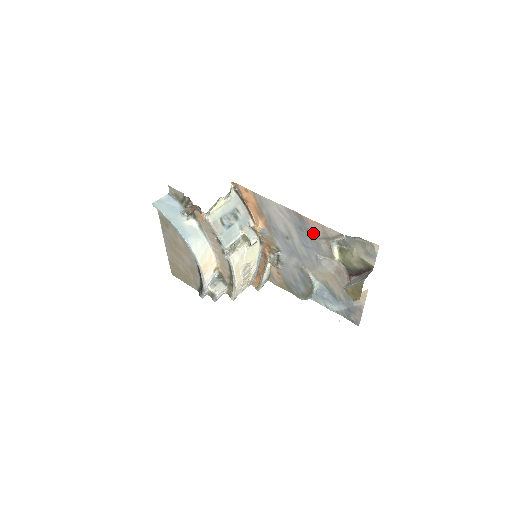
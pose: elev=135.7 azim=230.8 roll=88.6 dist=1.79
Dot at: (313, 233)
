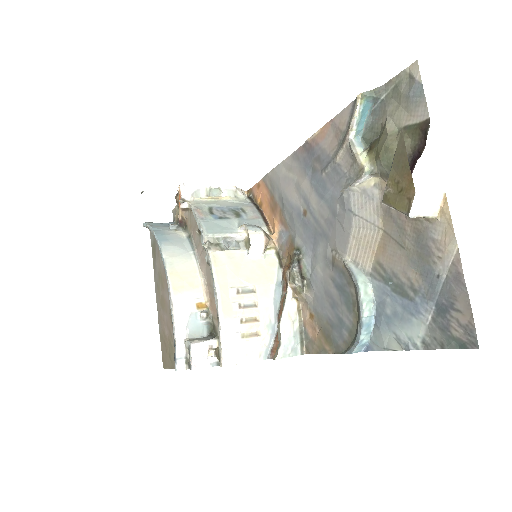
Dot at: (326, 155)
